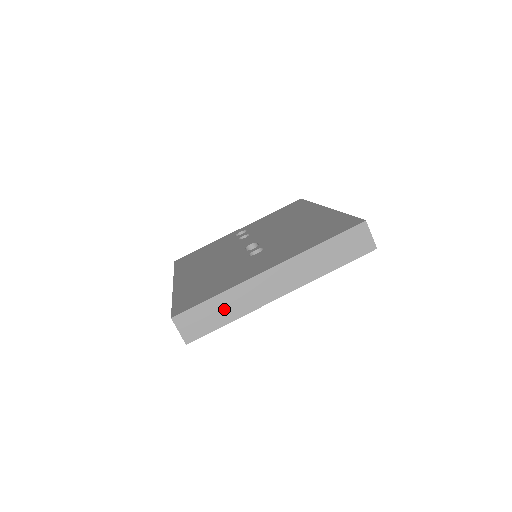
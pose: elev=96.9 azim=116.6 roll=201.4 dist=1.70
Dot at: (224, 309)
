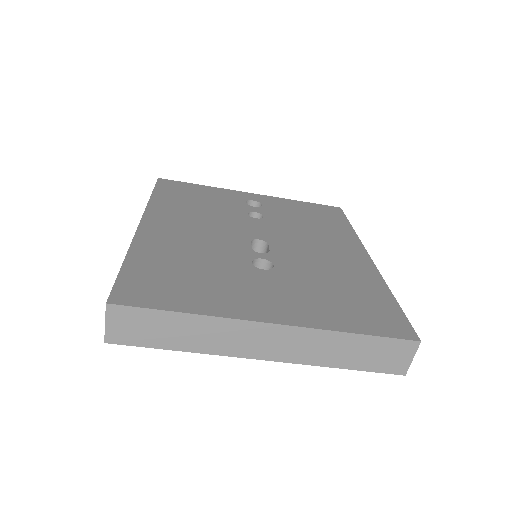
Dot at: (182, 333)
